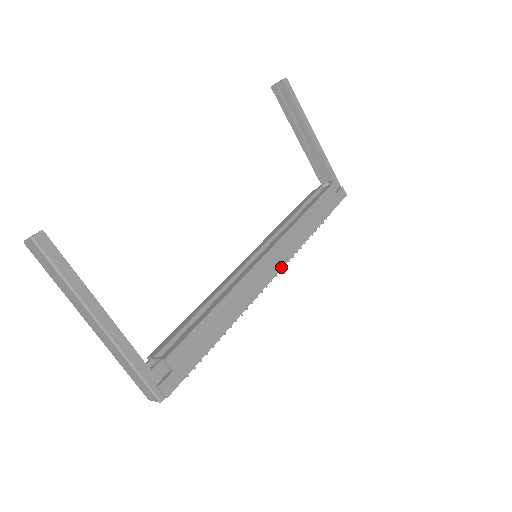
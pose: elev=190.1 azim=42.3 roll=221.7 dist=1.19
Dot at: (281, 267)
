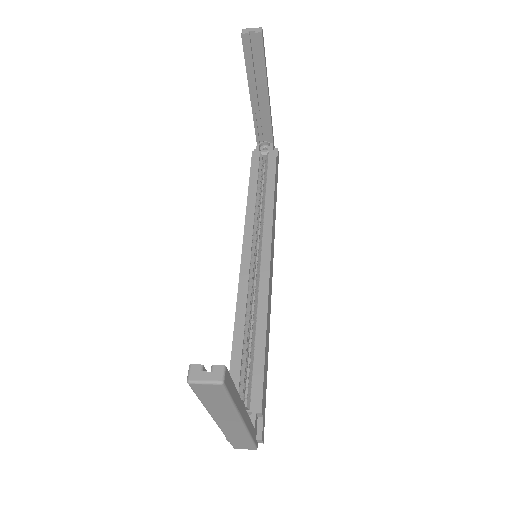
Dot at: occluded
